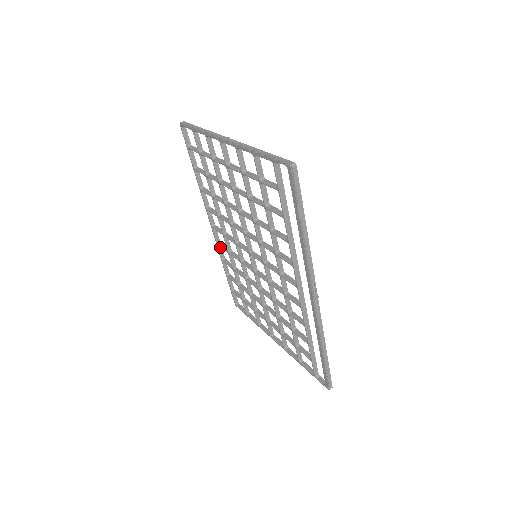
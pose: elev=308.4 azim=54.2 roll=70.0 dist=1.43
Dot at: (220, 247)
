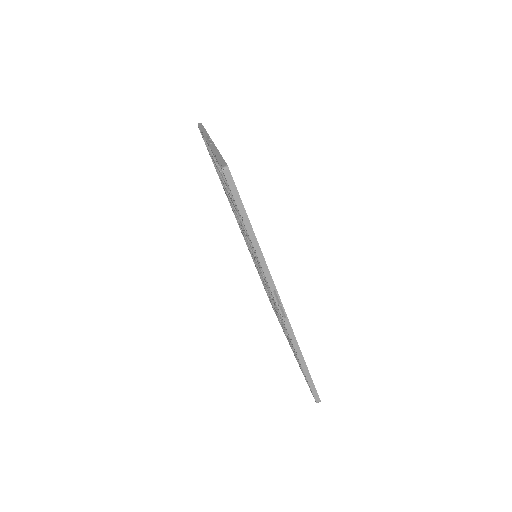
Dot at: occluded
